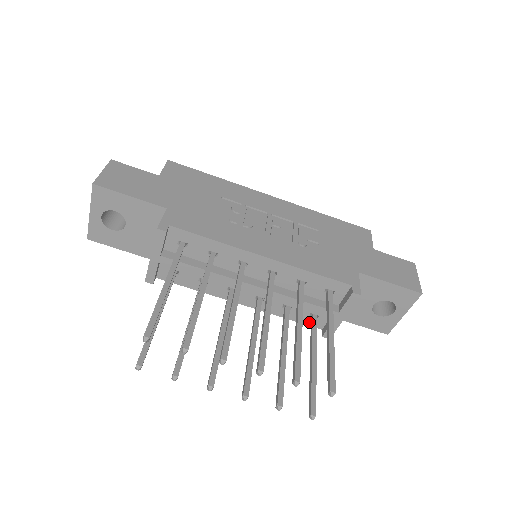
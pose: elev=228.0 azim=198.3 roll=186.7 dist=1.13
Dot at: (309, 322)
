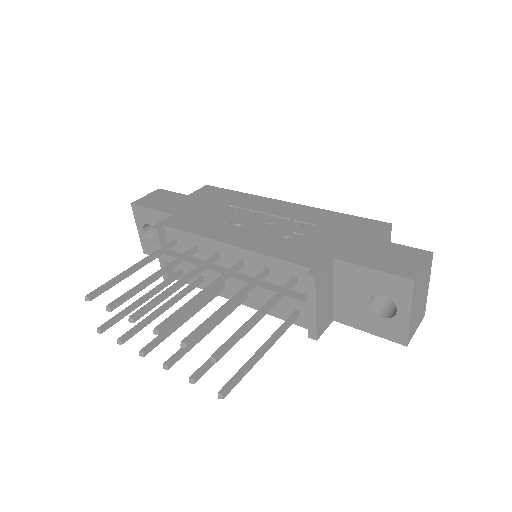
Dot at: (298, 321)
